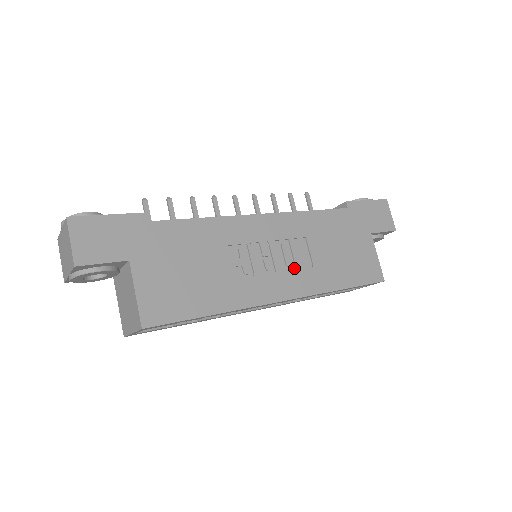
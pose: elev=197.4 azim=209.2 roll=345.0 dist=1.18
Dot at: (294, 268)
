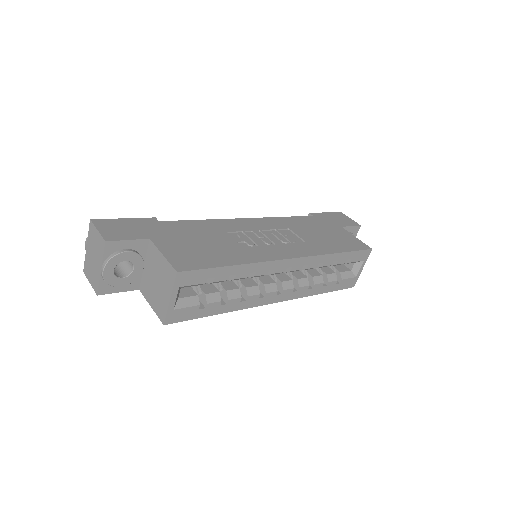
Dot at: (290, 244)
